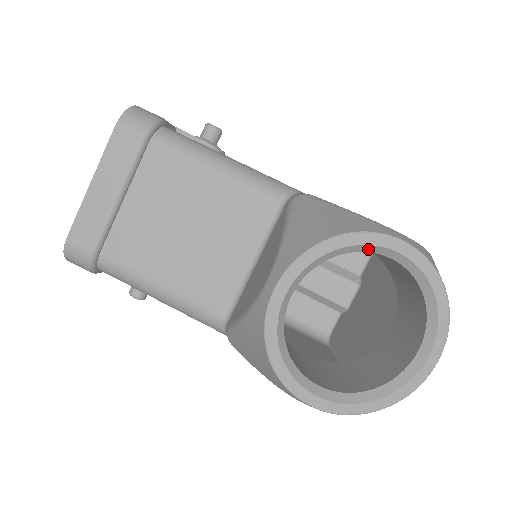
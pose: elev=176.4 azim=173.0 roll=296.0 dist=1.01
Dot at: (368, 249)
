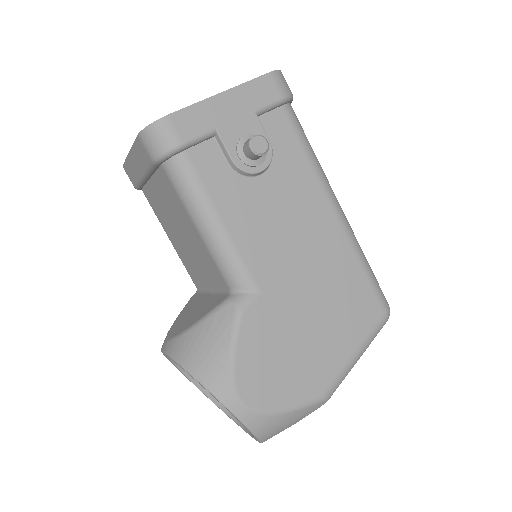
Dot at: occluded
